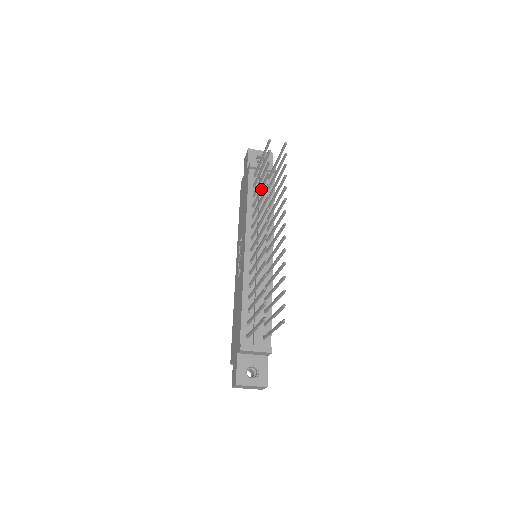
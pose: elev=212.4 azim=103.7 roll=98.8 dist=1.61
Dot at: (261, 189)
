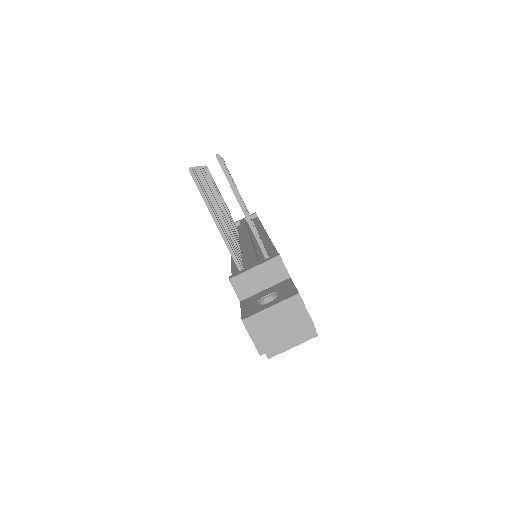
Dot at: occluded
